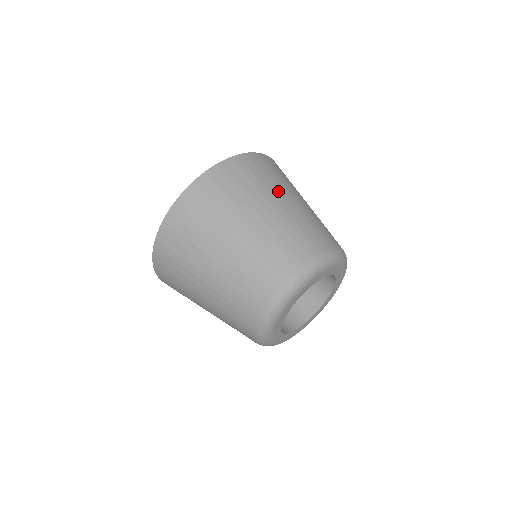
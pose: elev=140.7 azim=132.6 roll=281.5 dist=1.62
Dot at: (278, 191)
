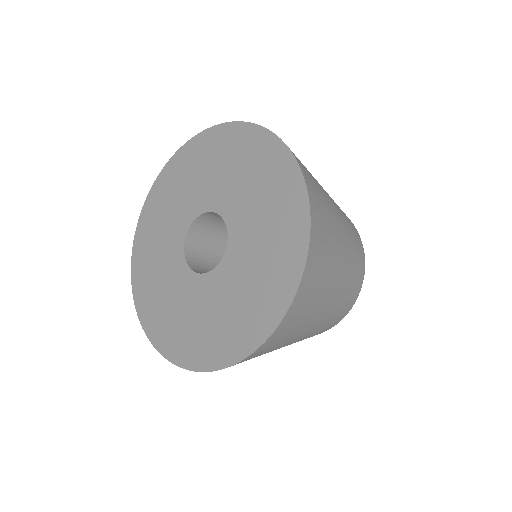
Dot at: (337, 263)
